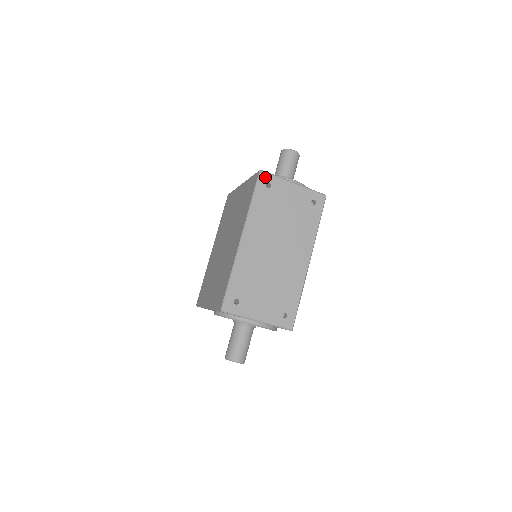
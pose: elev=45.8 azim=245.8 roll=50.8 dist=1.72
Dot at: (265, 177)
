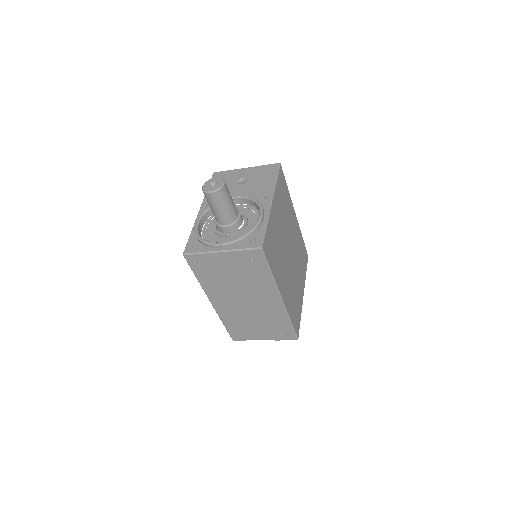
Dot at: (191, 258)
